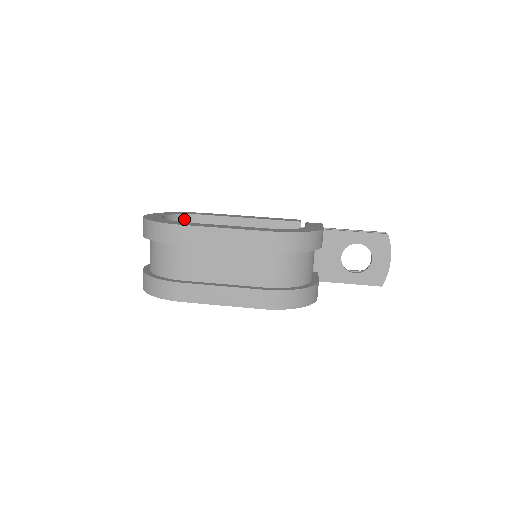
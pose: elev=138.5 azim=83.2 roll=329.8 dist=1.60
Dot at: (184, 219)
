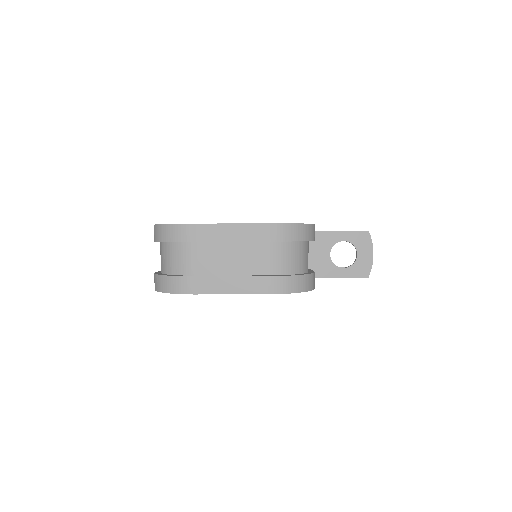
Dot at: occluded
